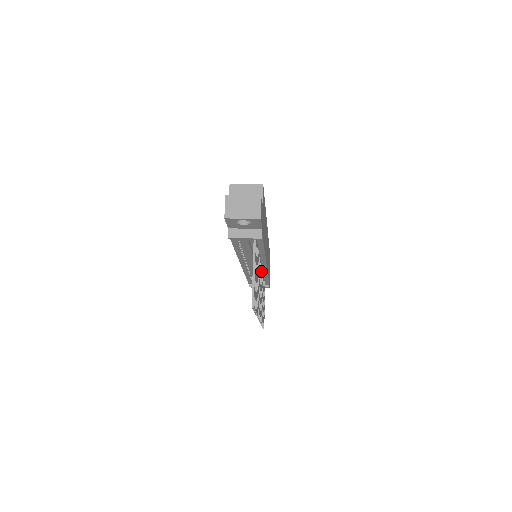
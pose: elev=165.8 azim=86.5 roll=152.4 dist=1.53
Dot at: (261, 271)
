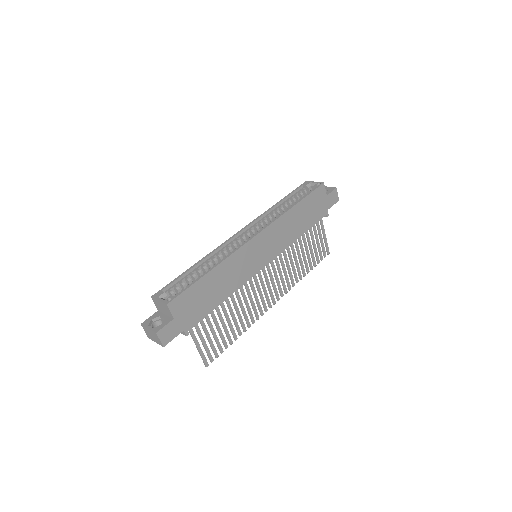
Dot at: (262, 270)
